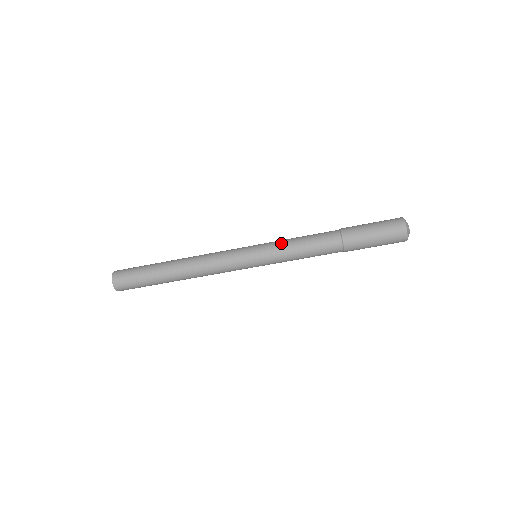
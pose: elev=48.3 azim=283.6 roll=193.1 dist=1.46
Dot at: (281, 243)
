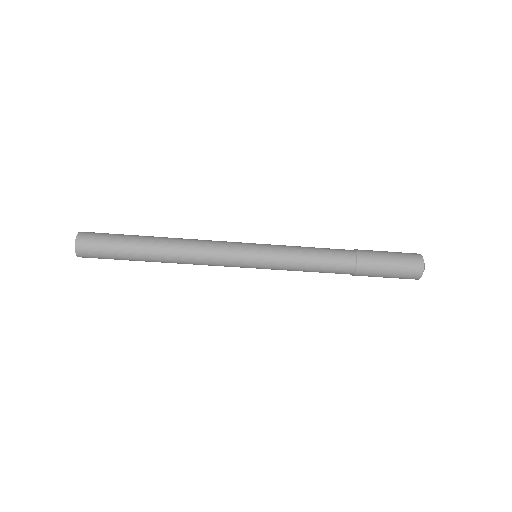
Dot at: occluded
